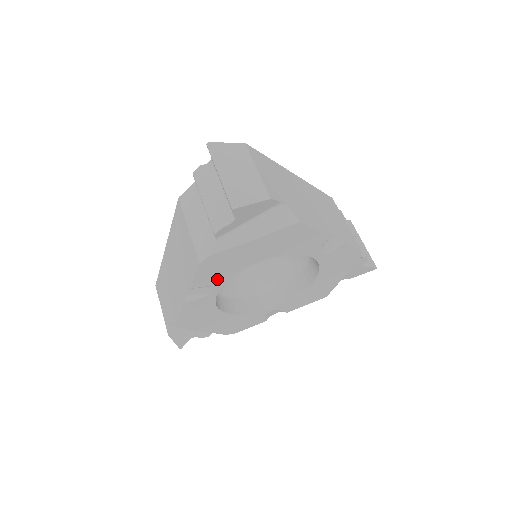
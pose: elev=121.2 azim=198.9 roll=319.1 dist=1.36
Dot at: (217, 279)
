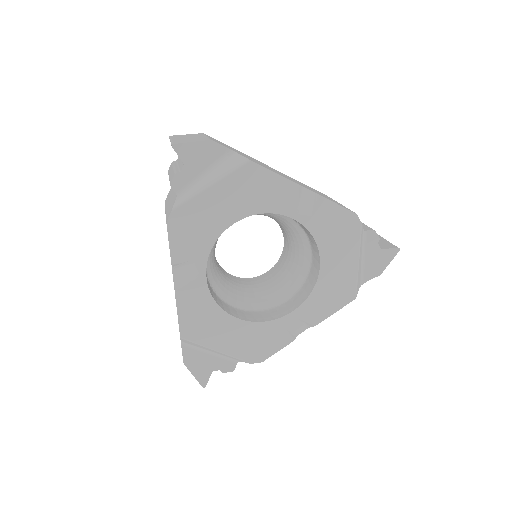
Dot at: (196, 250)
